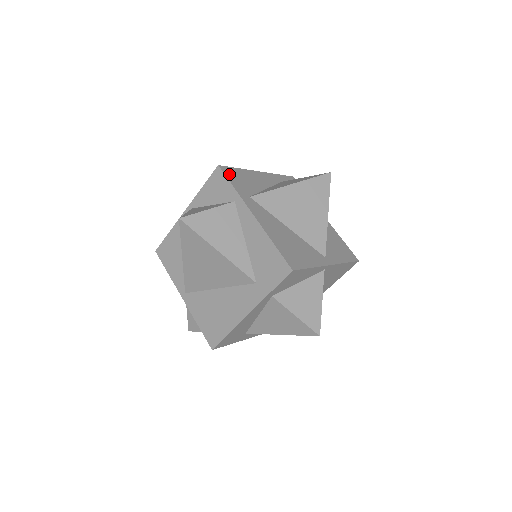
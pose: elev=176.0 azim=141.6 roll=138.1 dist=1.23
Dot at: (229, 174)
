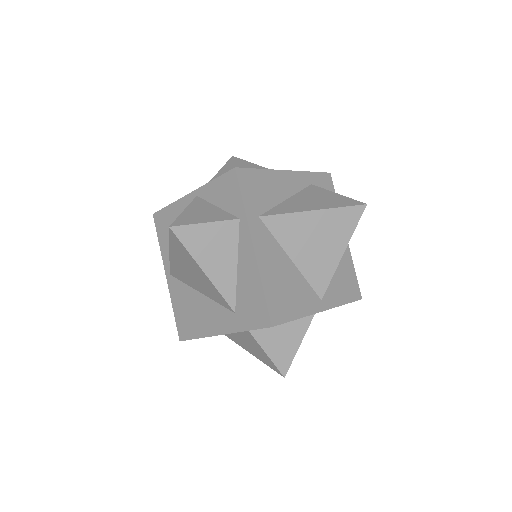
Dot at: (245, 181)
